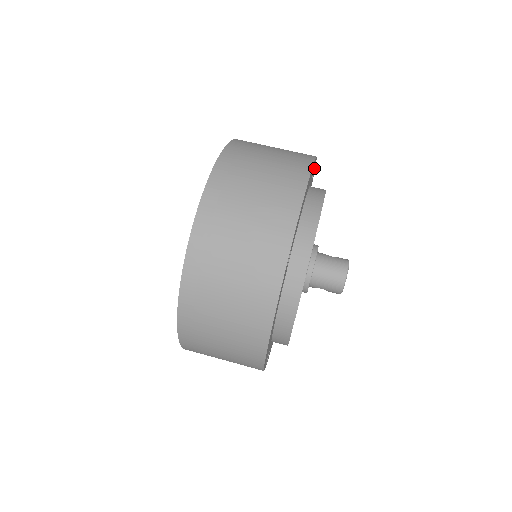
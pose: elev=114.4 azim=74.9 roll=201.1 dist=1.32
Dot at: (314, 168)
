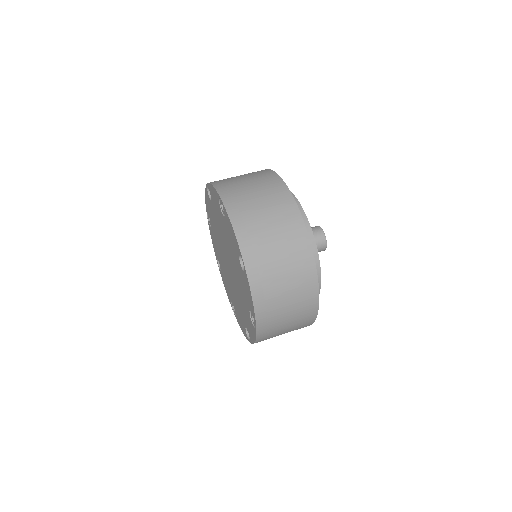
Dot at: occluded
